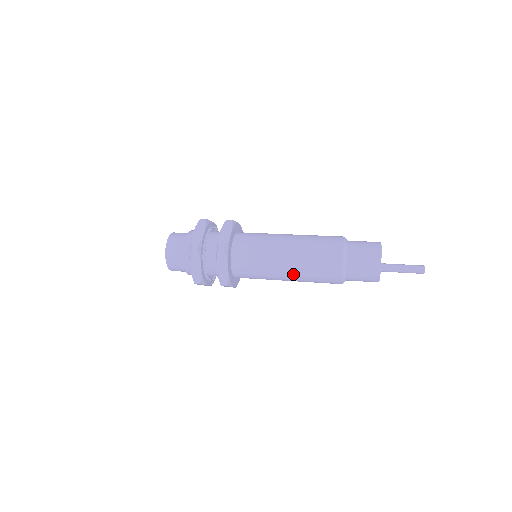
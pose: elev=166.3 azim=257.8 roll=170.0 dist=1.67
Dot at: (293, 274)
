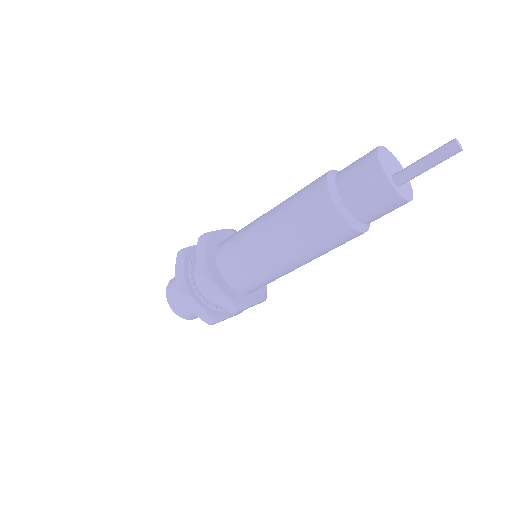
Dot at: (295, 257)
